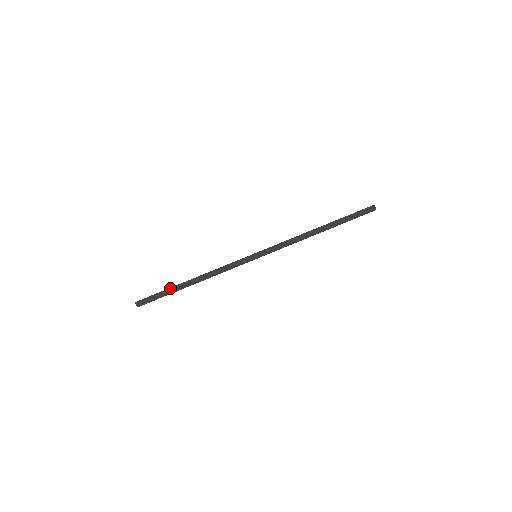
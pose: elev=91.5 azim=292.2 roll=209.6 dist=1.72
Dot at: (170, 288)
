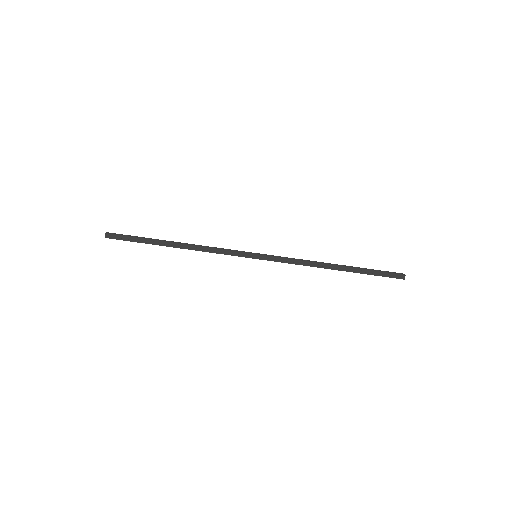
Dot at: (149, 240)
